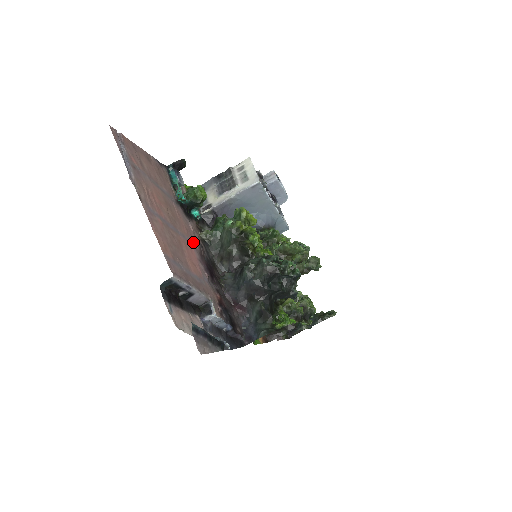
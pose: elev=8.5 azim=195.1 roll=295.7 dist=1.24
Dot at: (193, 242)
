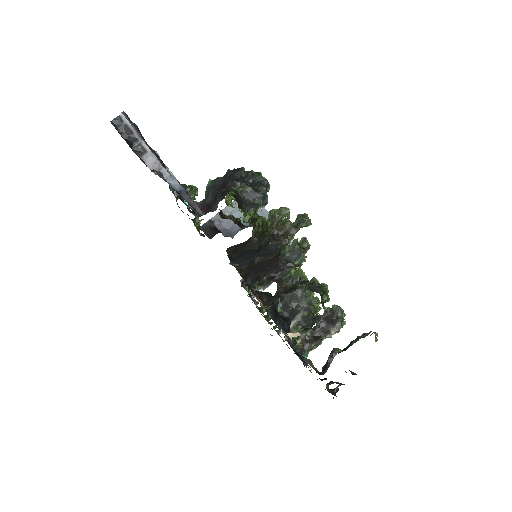
Dot at: occluded
